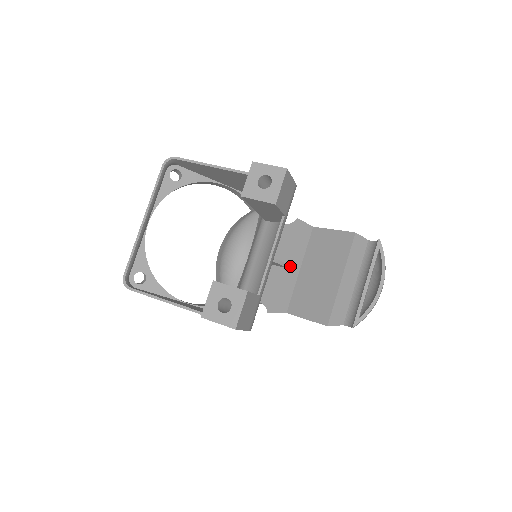
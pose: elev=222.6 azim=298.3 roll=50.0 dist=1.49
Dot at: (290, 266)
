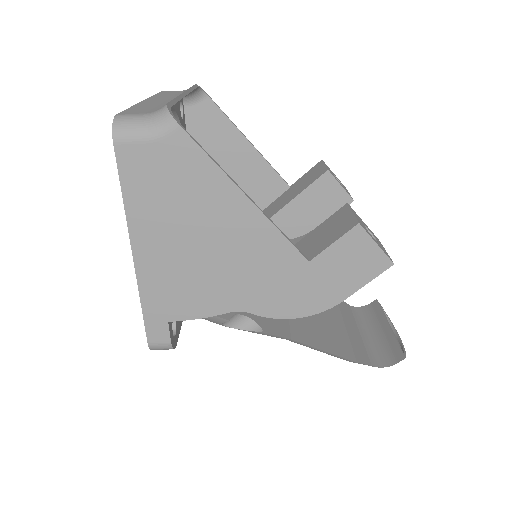
Dot at: occluded
